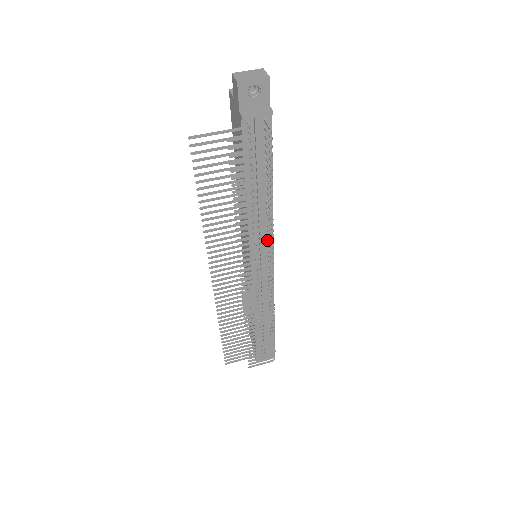
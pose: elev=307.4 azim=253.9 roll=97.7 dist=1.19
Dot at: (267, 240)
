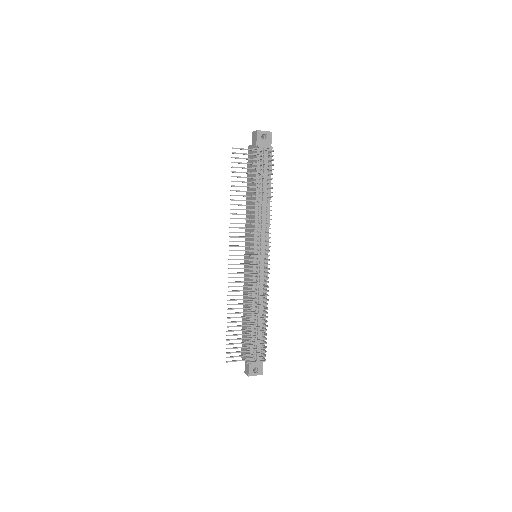
Dot at: (268, 224)
